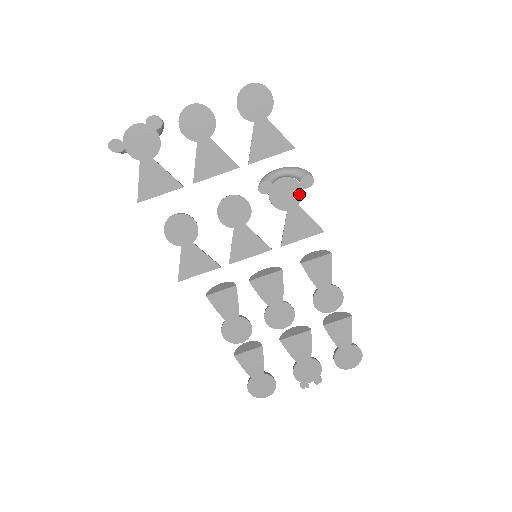
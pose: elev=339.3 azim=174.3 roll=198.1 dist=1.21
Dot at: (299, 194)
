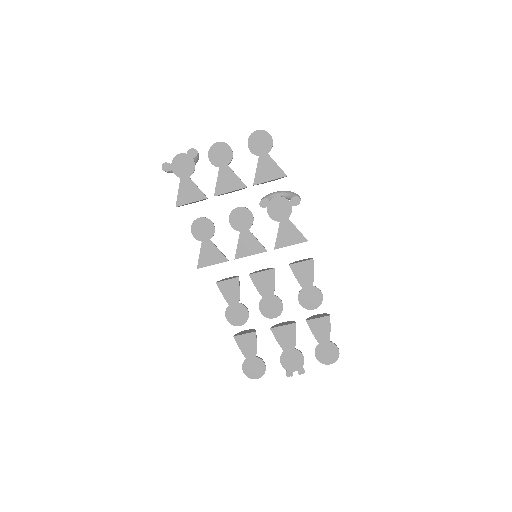
Dot at: (289, 210)
